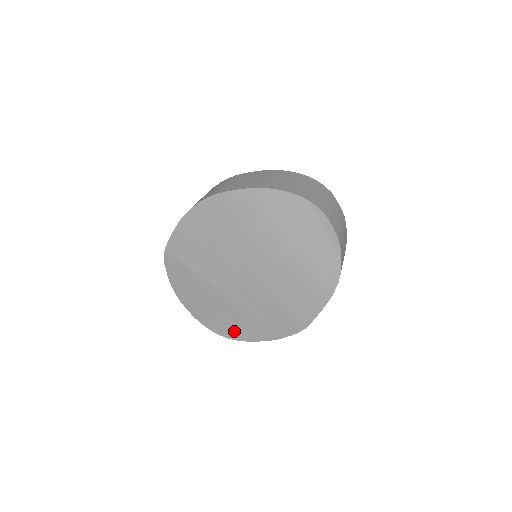
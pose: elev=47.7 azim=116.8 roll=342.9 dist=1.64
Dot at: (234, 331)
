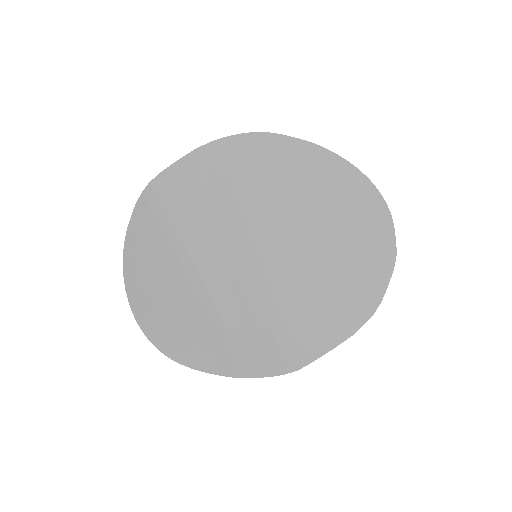
Dot at: (182, 345)
